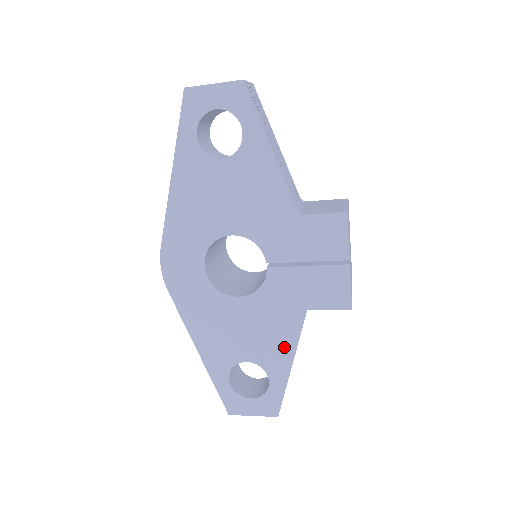
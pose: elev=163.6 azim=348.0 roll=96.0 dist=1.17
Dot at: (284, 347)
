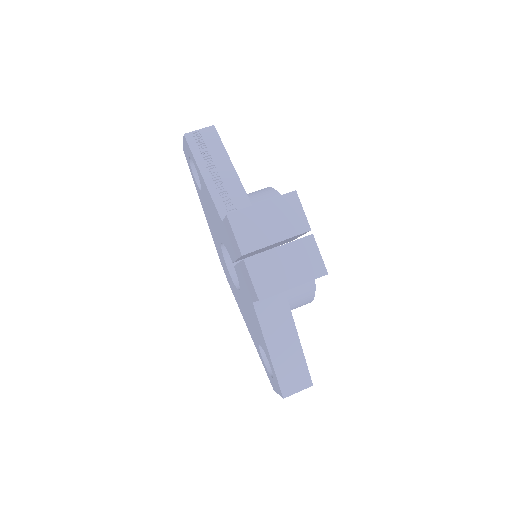
Dot at: (261, 334)
